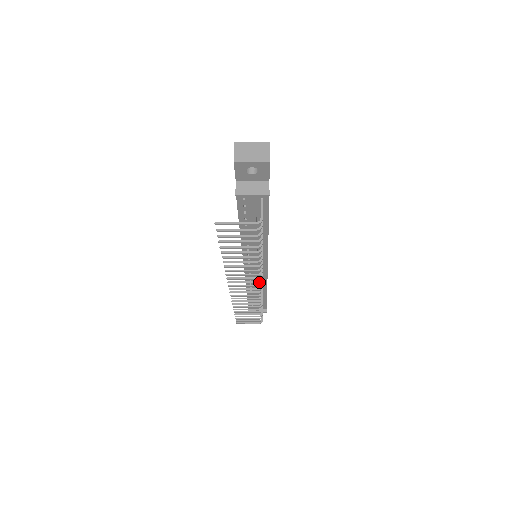
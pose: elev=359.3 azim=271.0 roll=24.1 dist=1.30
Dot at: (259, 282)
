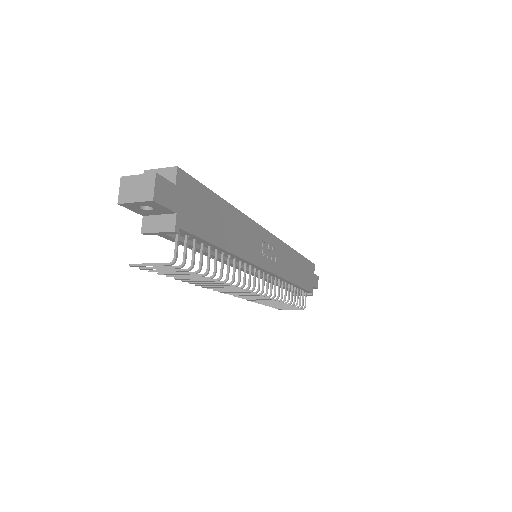
Dot at: (250, 291)
